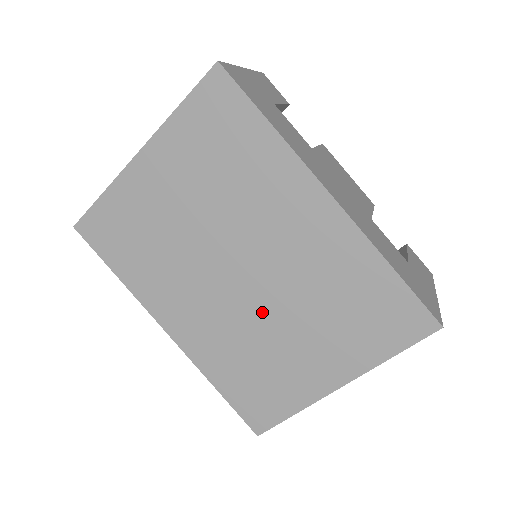
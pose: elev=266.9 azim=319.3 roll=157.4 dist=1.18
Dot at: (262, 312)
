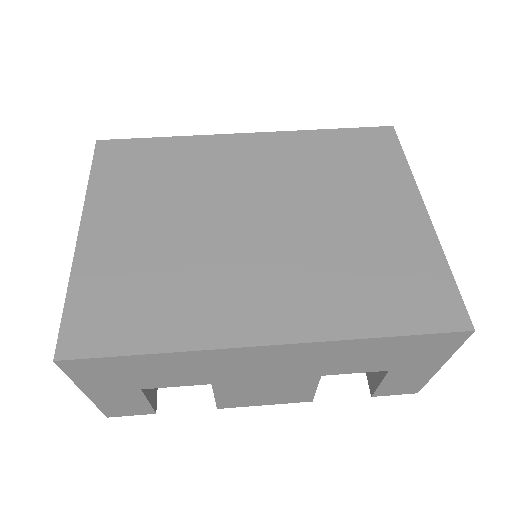
Dot at: (308, 227)
